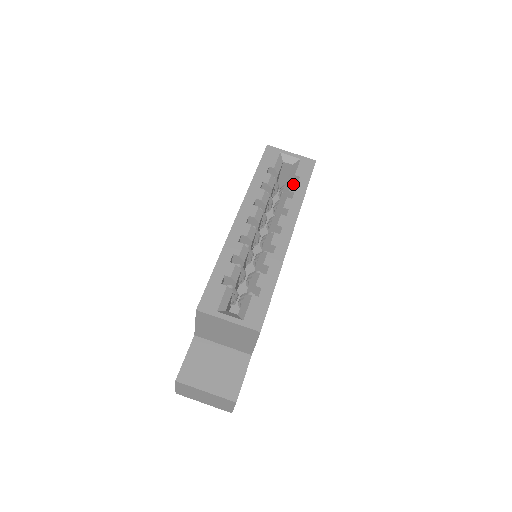
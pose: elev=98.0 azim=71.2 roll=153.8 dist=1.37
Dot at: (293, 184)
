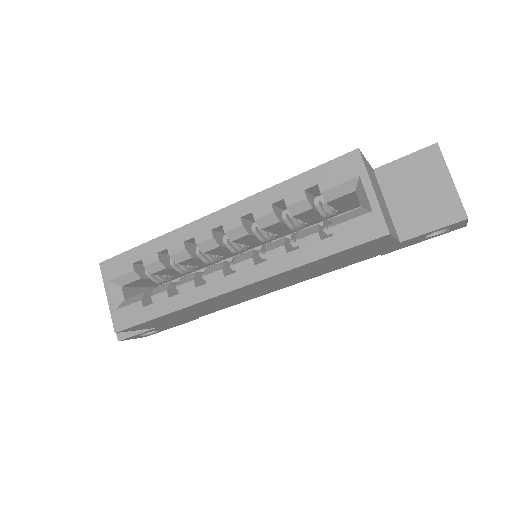
Dot at: (313, 236)
